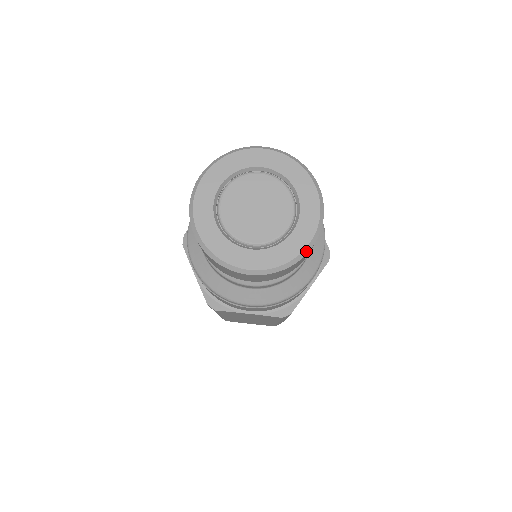
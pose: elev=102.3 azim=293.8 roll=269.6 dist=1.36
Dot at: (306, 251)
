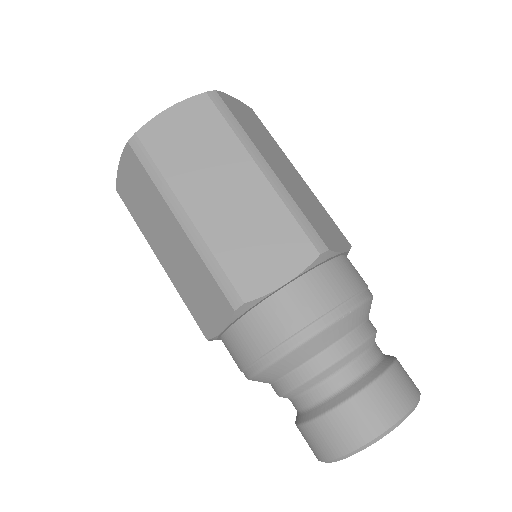
Dot at: occluded
